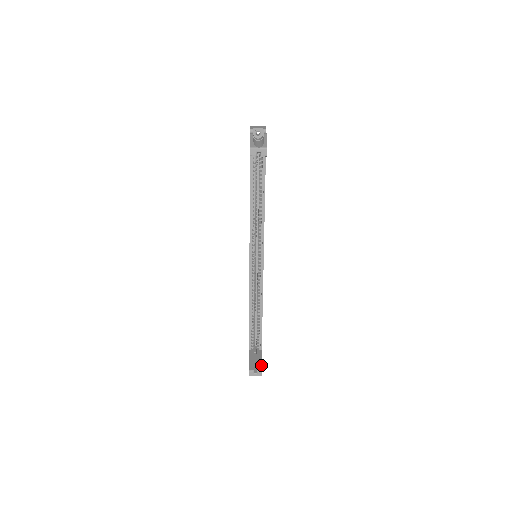
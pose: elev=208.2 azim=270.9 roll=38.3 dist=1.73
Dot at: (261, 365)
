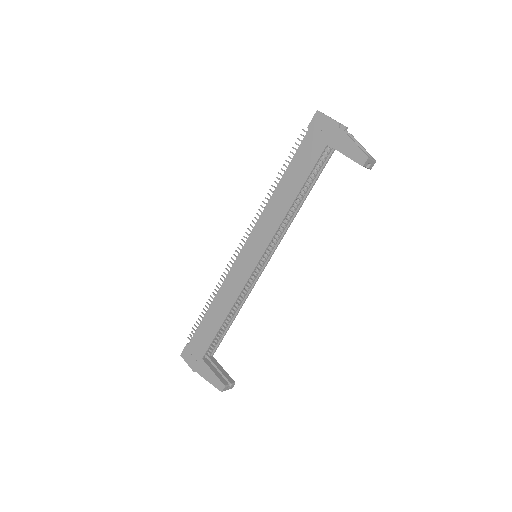
Dot at: (229, 376)
